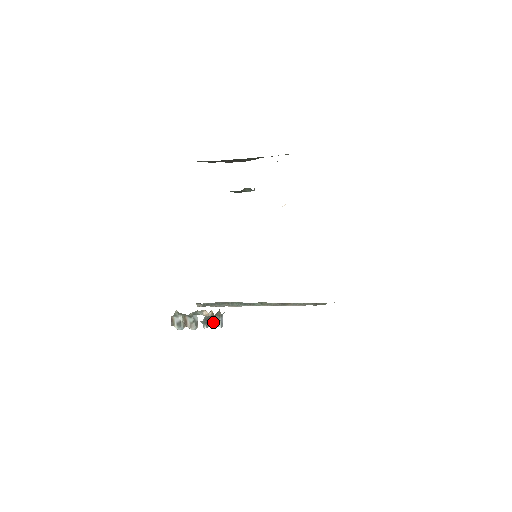
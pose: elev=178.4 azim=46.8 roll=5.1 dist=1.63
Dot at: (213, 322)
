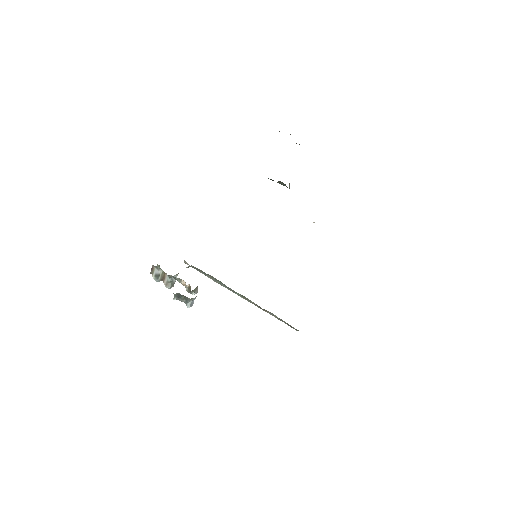
Dot at: (184, 300)
